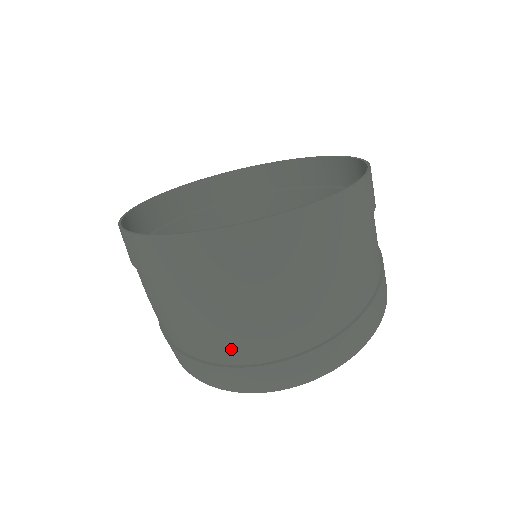
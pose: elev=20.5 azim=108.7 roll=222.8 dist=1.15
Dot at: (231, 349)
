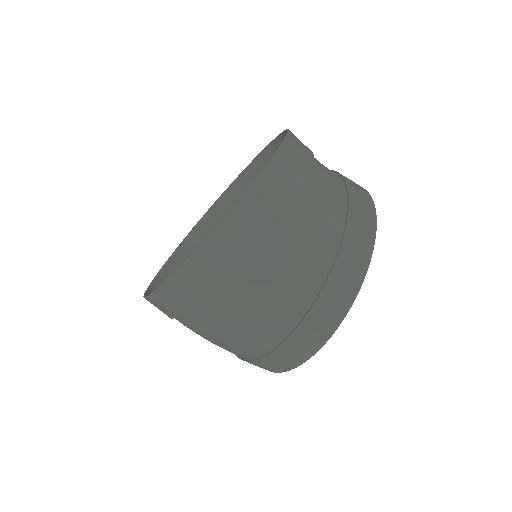
Dot at: (233, 352)
